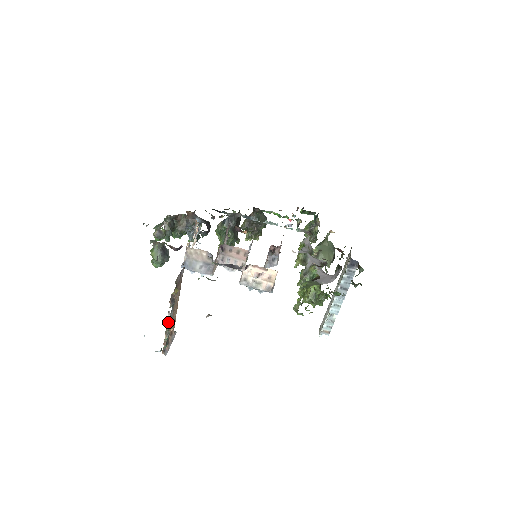
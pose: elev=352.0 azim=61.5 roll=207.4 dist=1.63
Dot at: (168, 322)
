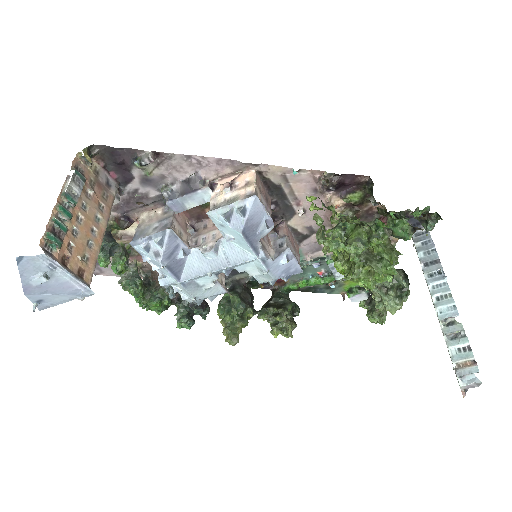
Dot at: (64, 192)
